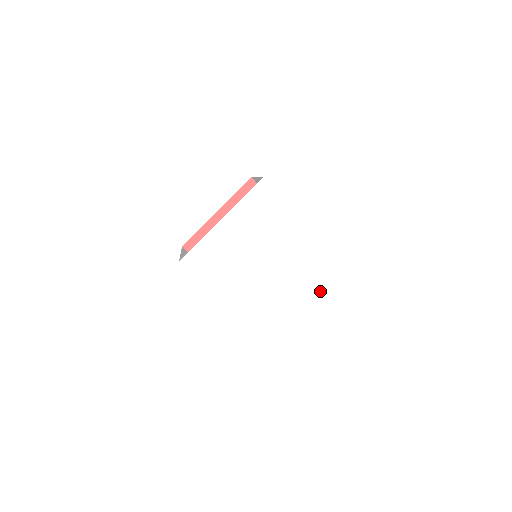
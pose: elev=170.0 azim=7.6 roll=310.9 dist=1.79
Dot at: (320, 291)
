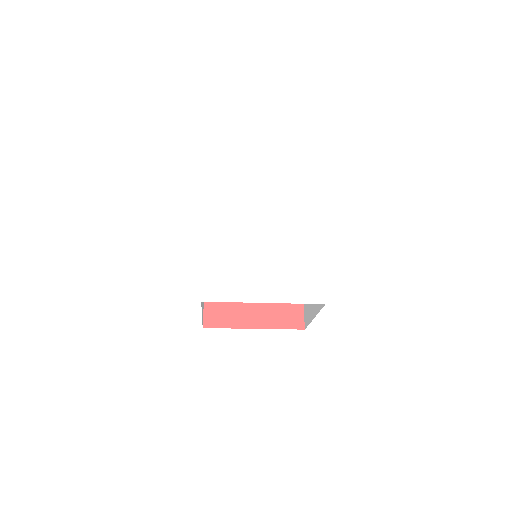
Dot at: (285, 298)
